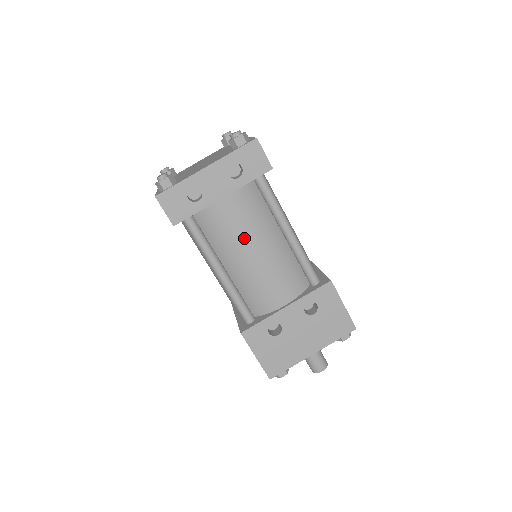
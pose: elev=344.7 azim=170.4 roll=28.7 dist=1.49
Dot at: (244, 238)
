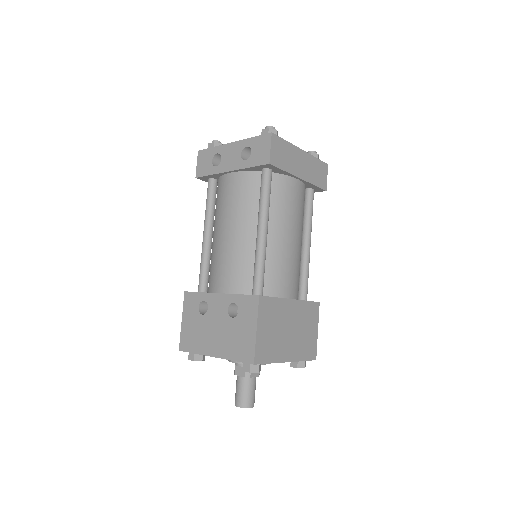
Dot at: (227, 214)
